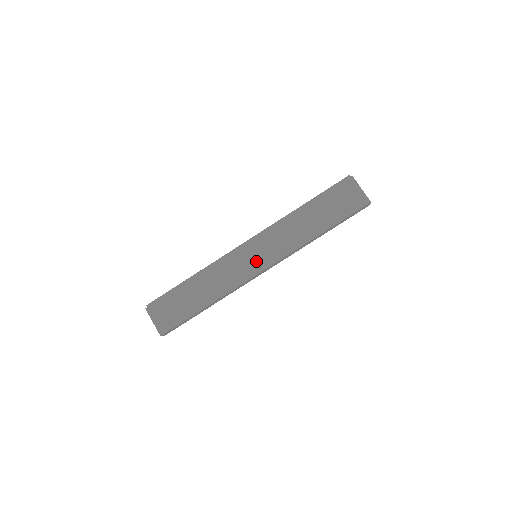
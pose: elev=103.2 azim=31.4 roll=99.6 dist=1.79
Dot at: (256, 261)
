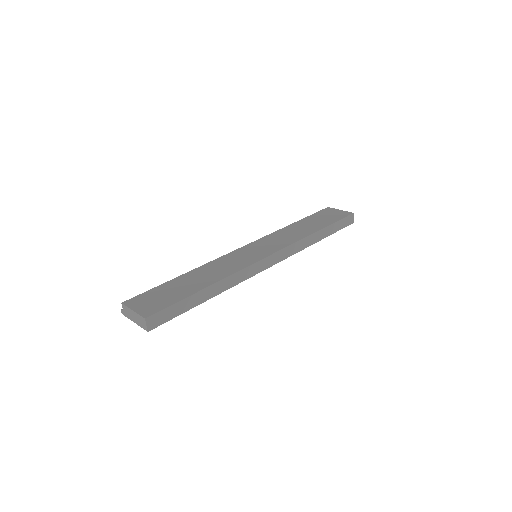
Dot at: (258, 252)
